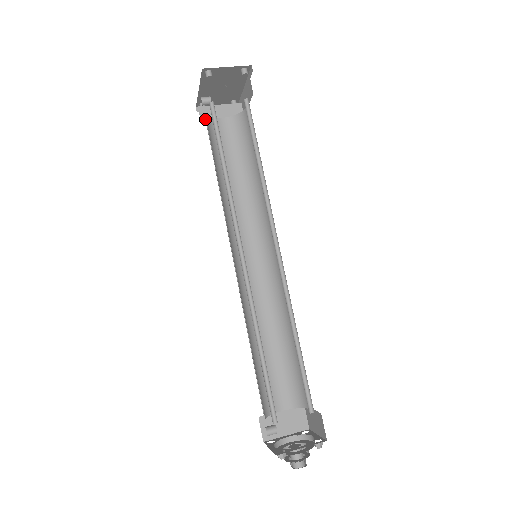
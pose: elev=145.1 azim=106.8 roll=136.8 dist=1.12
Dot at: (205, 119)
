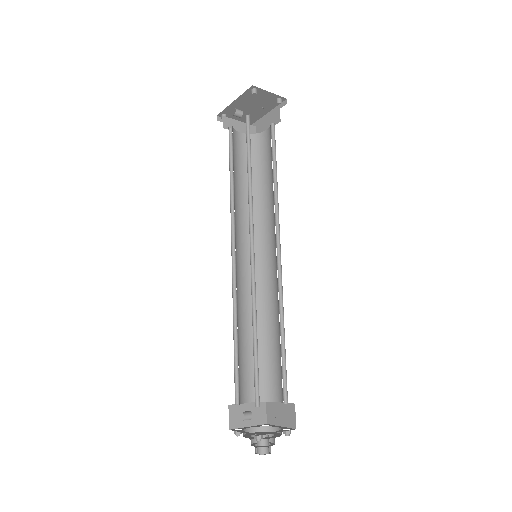
Dot at: (228, 128)
